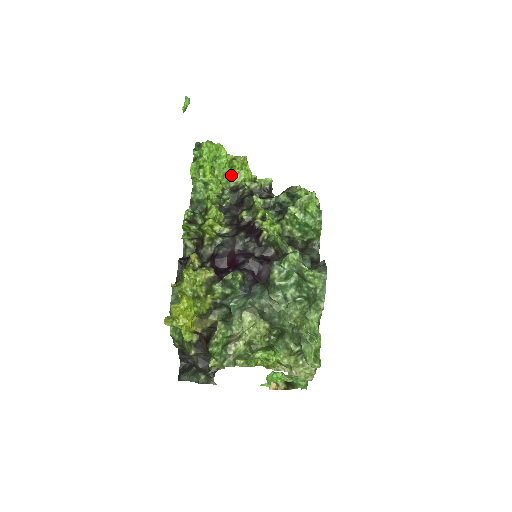
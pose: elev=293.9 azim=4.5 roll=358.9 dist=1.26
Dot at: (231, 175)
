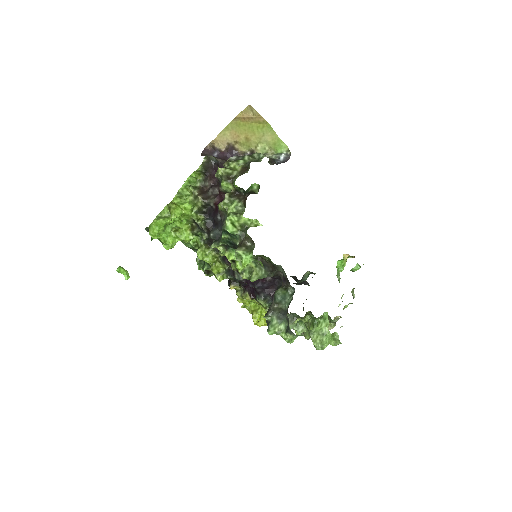
Dot at: (183, 219)
